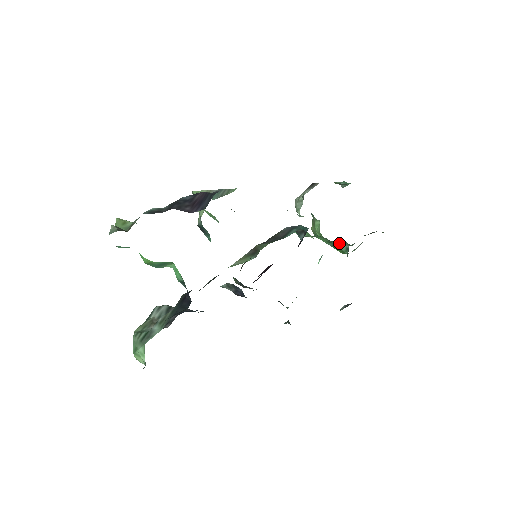
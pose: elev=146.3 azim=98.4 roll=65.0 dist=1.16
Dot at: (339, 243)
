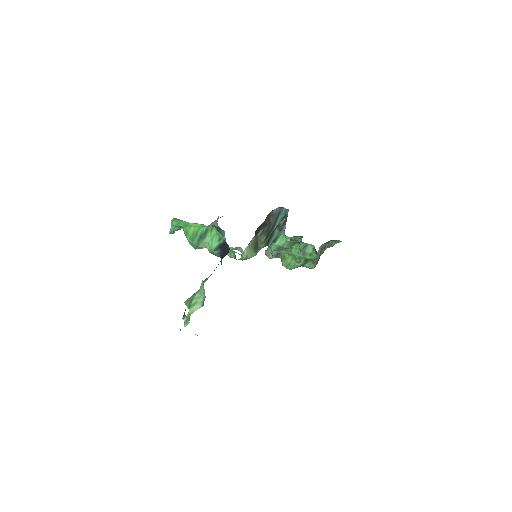
Dot at: (307, 248)
